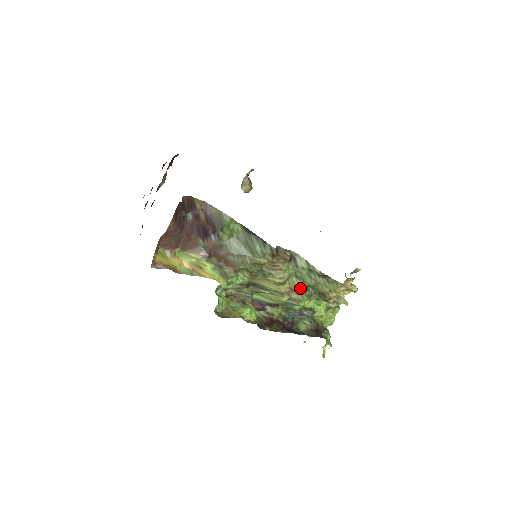
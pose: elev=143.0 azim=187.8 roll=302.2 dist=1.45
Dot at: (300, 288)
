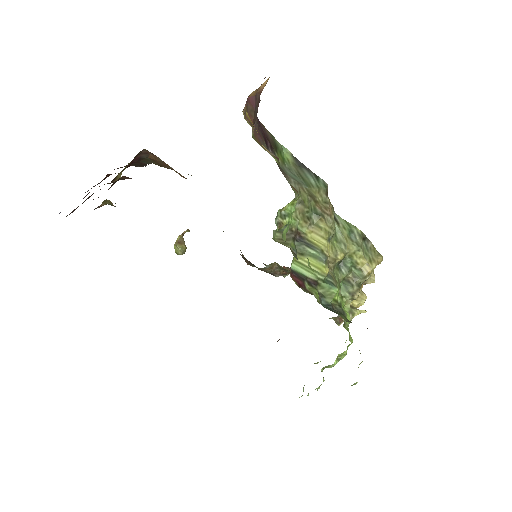
Dot at: (340, 256)
